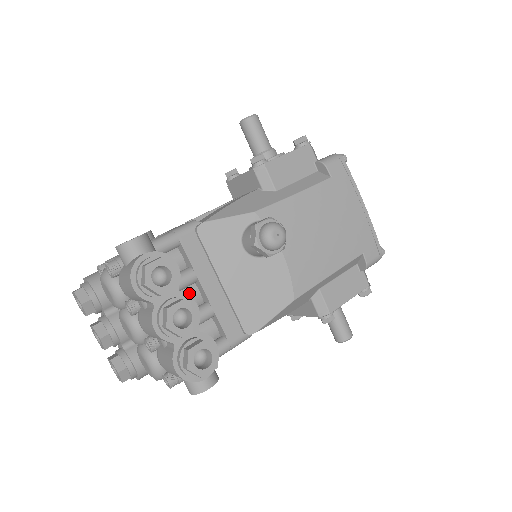
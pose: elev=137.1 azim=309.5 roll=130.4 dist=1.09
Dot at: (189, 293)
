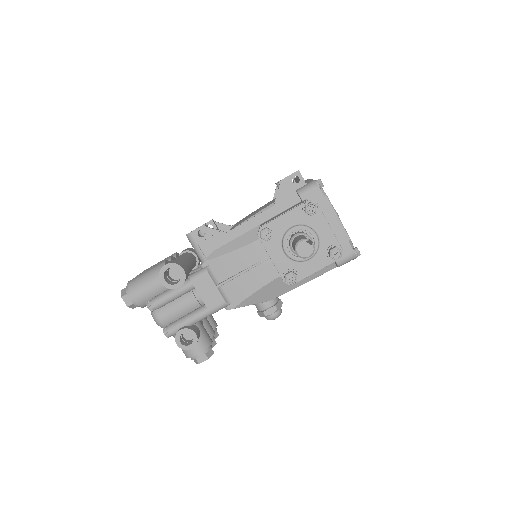
Dot at: occluded
